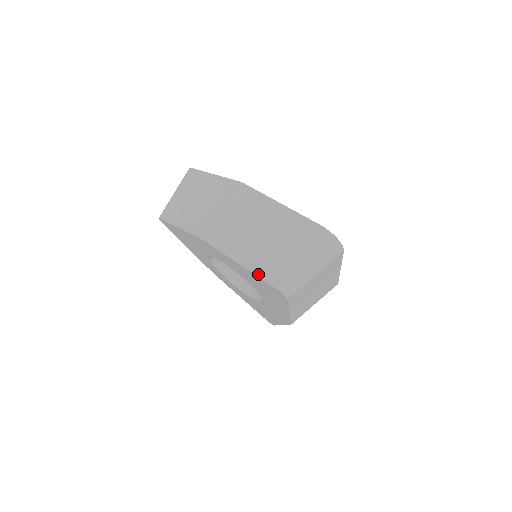
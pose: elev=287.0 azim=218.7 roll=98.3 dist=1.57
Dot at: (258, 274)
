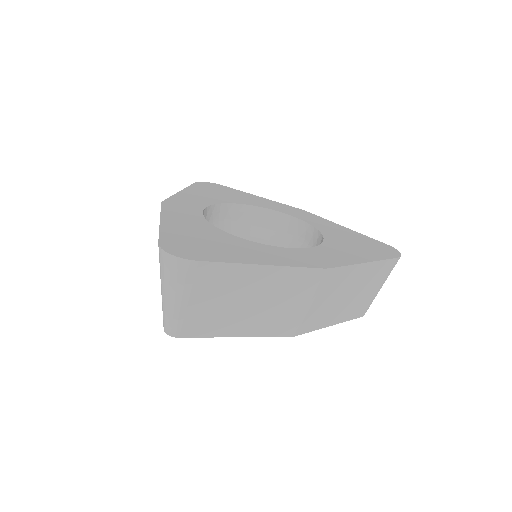
Dot at: (348, 320)
